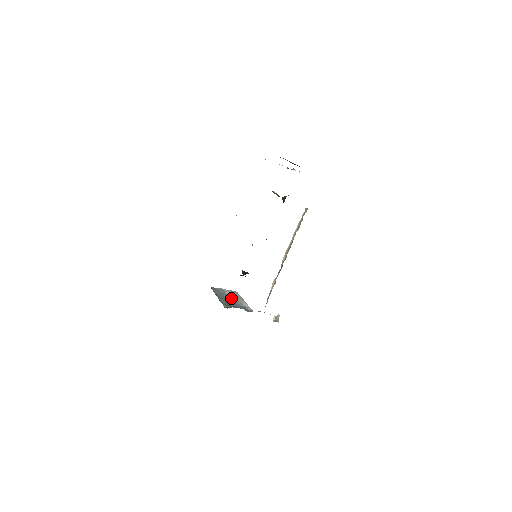
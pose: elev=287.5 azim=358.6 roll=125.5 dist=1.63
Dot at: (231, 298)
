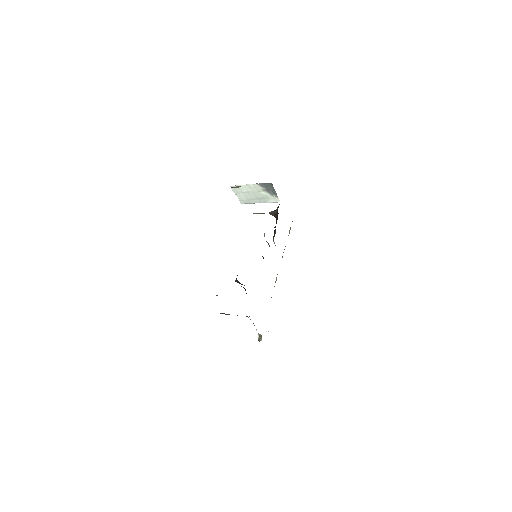
Dot at: occluded
